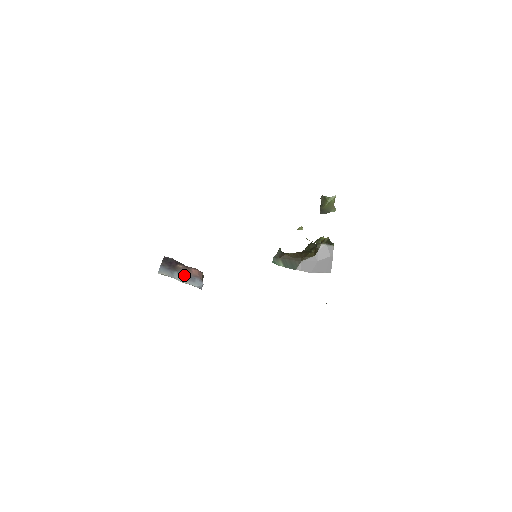
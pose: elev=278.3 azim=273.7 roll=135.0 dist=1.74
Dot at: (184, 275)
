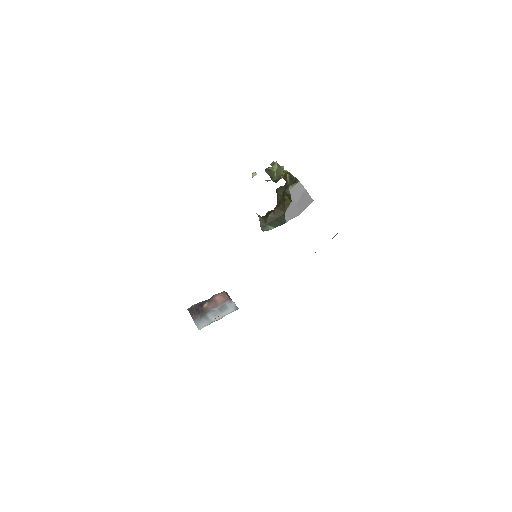
Dot at: (216, 310)
